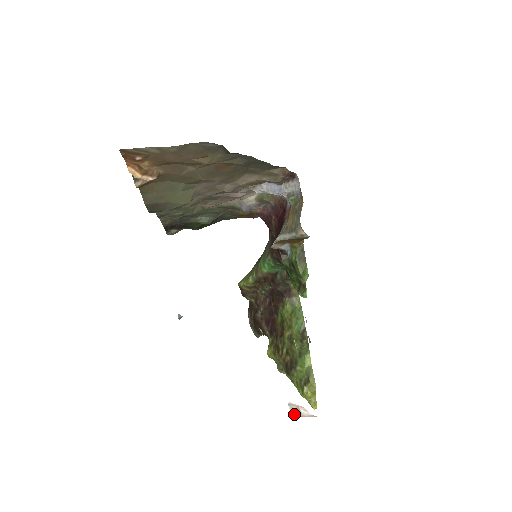
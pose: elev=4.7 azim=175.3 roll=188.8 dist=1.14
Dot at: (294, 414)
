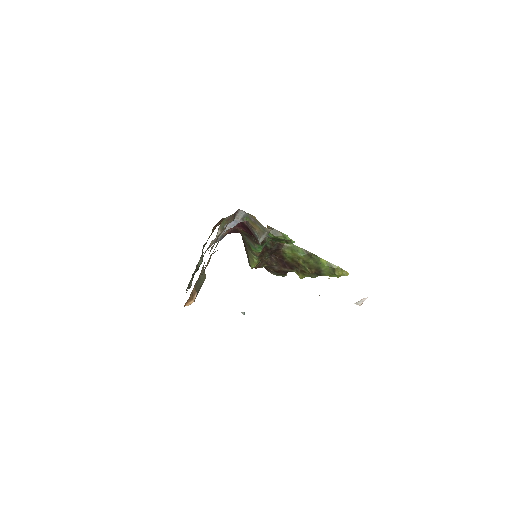
Dot at: (361, 304)
